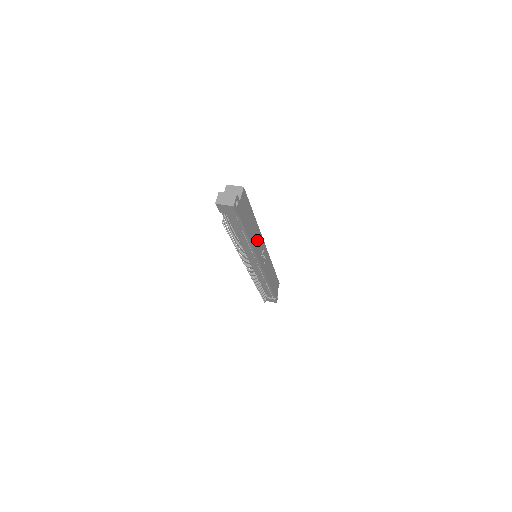
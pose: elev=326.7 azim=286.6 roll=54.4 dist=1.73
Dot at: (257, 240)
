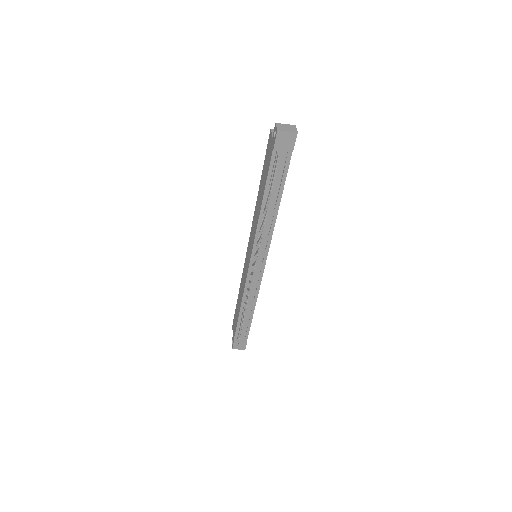
Dot at: occluded
